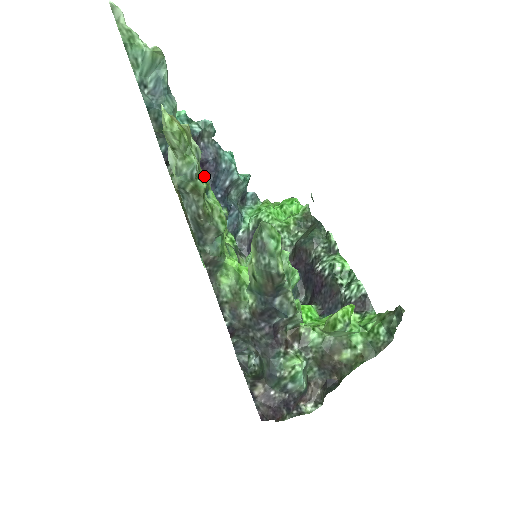
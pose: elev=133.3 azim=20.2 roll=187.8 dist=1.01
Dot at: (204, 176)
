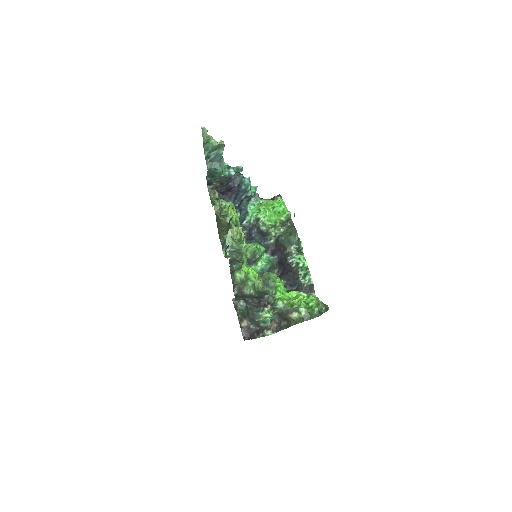
Dot at: occluded
